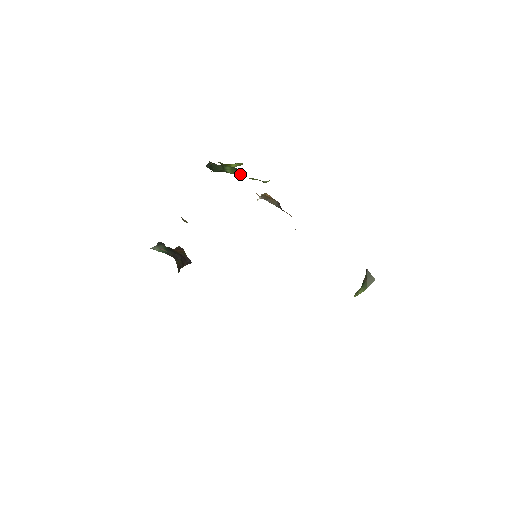
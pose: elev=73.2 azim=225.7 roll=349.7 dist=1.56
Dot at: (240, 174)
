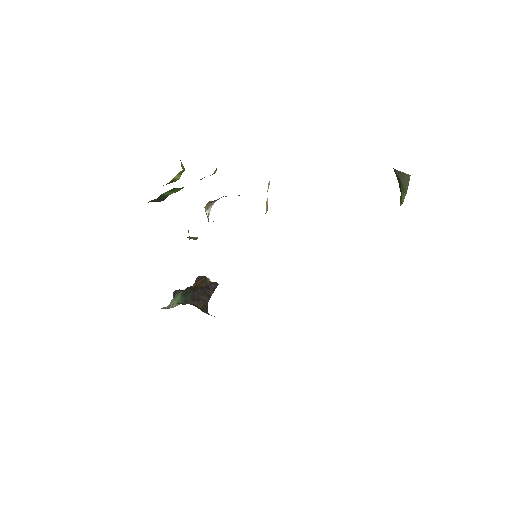
Dot at: occluded
